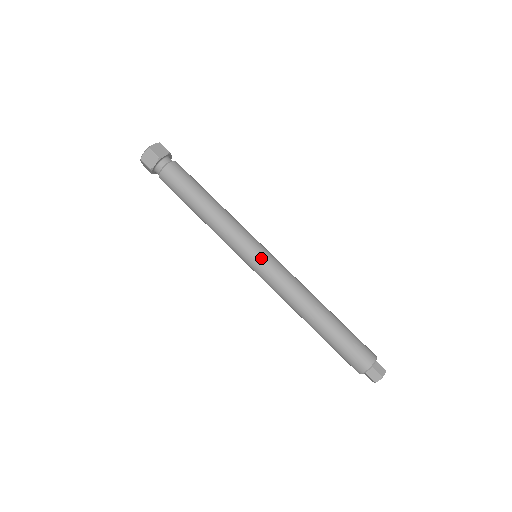
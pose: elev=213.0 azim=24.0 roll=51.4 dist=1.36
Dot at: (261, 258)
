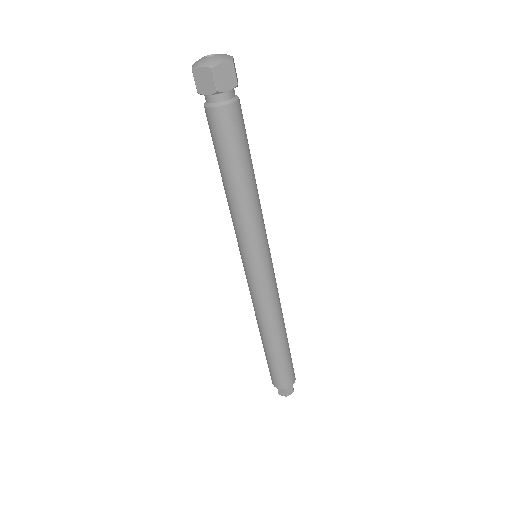
Dot at: (270, 264)
